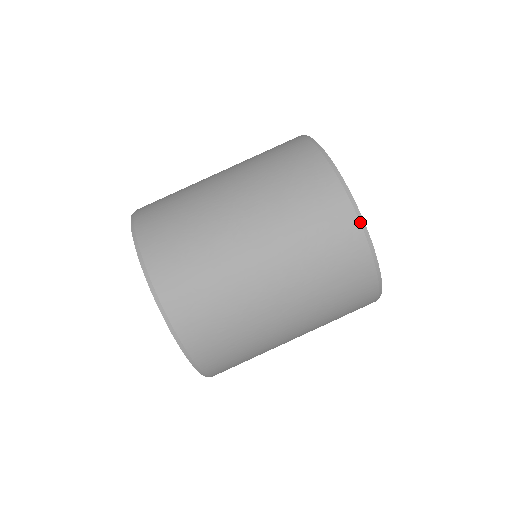
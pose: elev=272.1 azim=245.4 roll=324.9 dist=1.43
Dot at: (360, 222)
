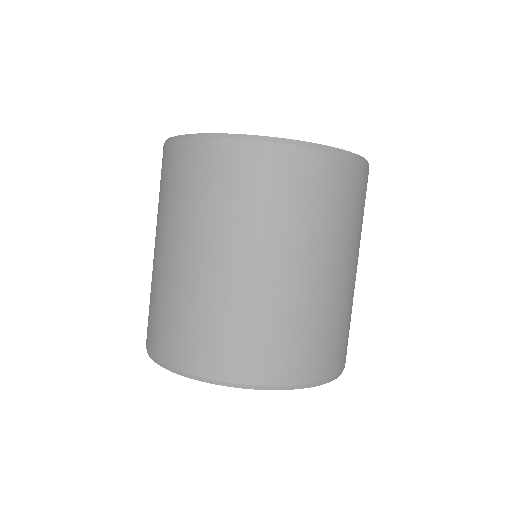
Dot at: (255, 140)
